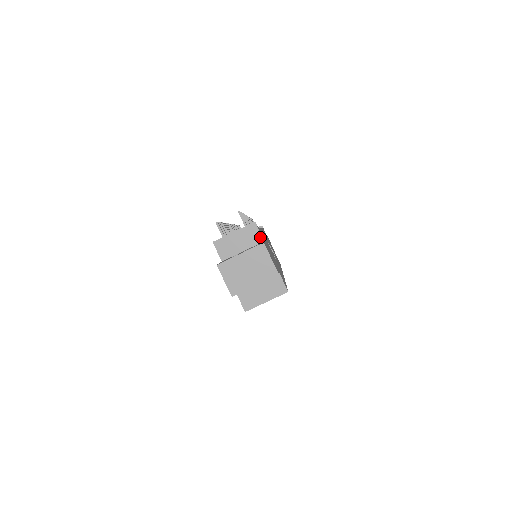
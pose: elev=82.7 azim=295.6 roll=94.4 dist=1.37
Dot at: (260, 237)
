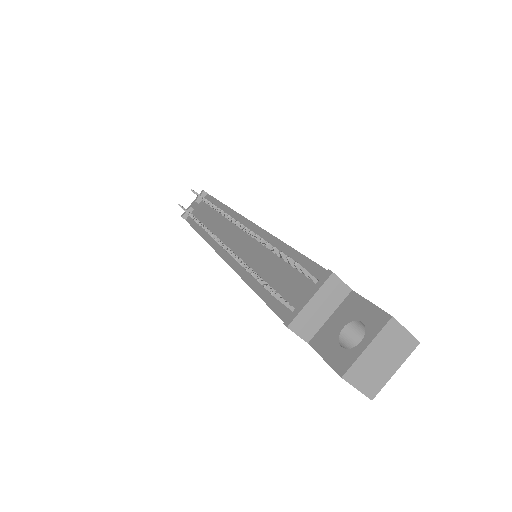
Dot at: (345, 288)
